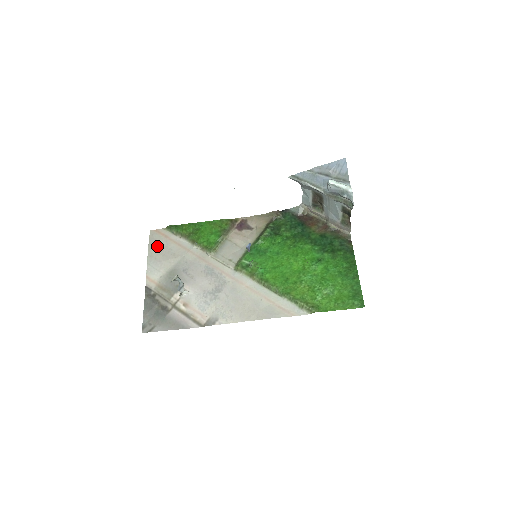
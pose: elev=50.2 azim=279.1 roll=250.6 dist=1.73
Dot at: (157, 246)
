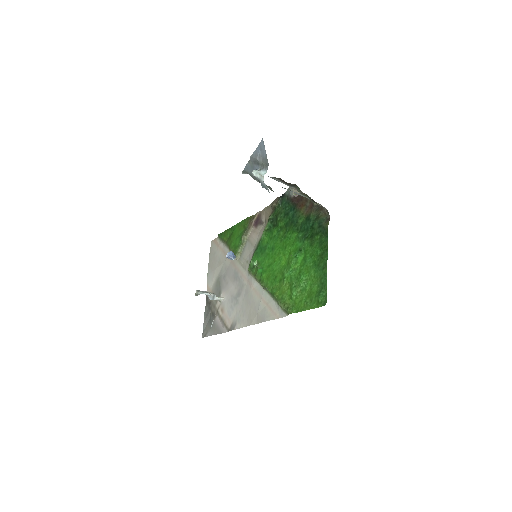
Dot at: (213, 256)
